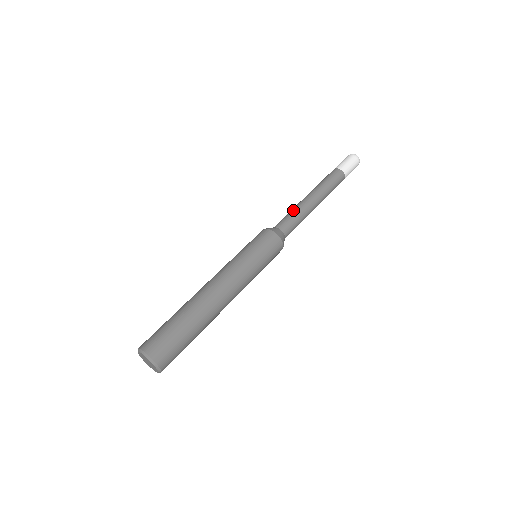
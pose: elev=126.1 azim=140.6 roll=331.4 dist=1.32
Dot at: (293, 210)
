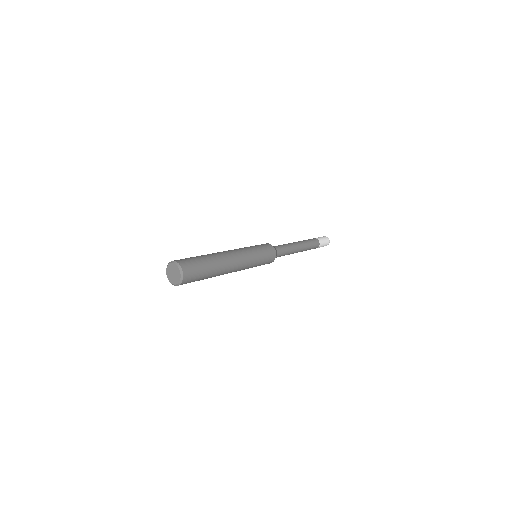
Dot at: (283, 244)
